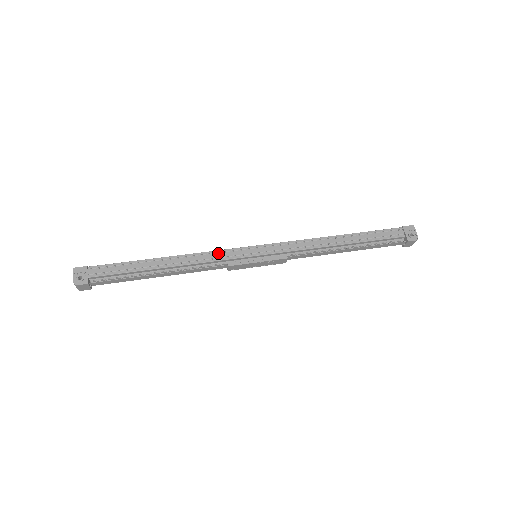
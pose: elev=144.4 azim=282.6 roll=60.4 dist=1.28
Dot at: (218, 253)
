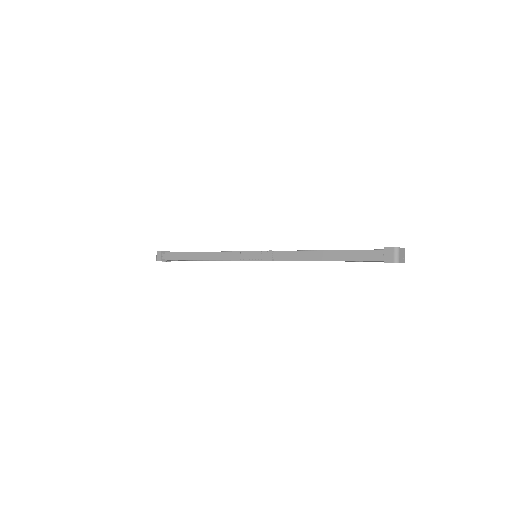
Dot at: occluded
